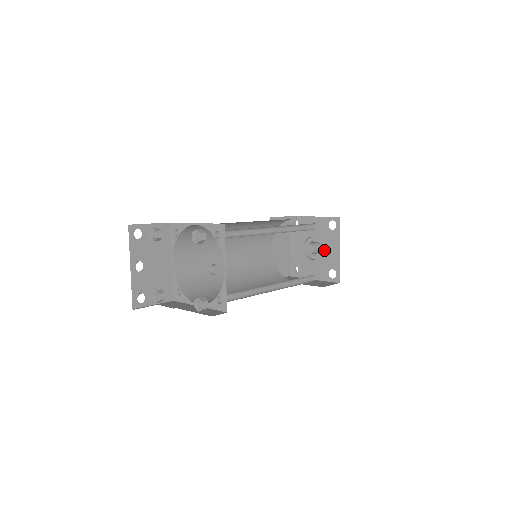
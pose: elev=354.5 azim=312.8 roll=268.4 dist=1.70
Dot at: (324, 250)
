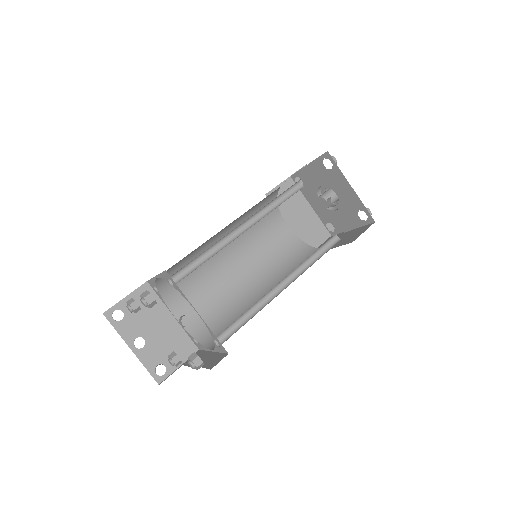
Dot at: (328, 202)
